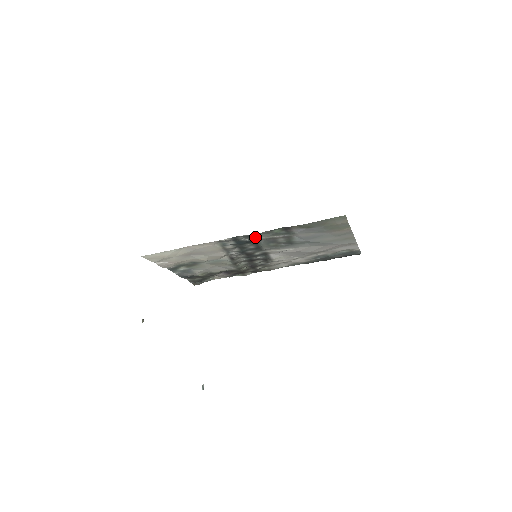
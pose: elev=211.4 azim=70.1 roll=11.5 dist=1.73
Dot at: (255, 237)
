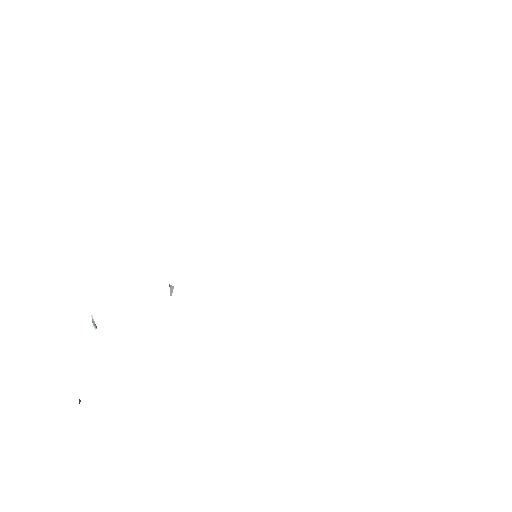
Dot at: occluded
